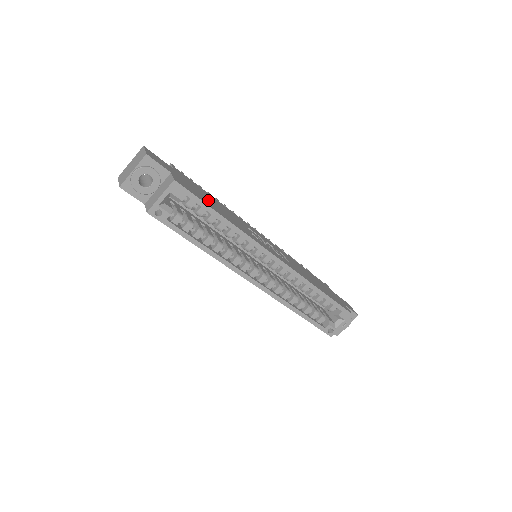
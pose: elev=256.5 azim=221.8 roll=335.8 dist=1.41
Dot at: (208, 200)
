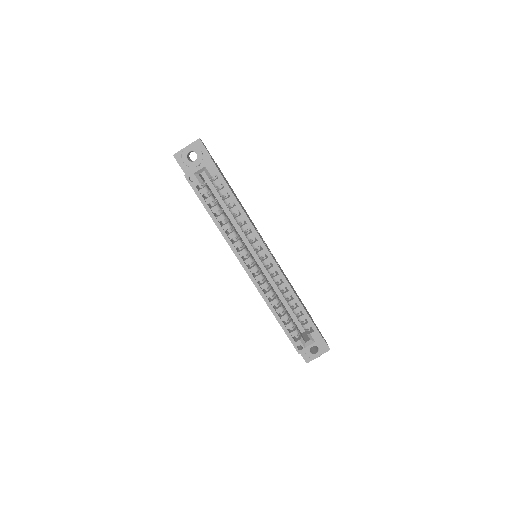
Dot at: occluded
